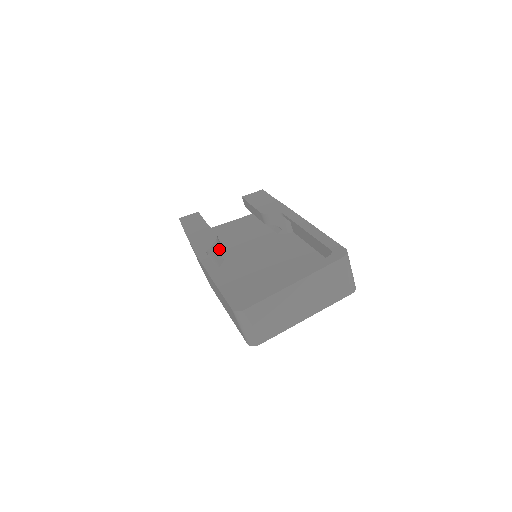
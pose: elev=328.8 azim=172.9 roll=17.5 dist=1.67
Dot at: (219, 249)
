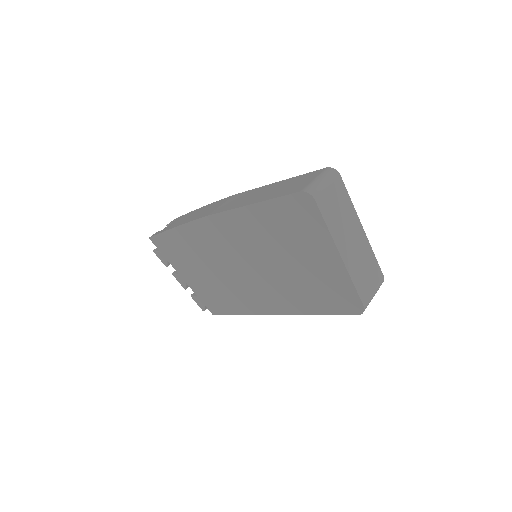
Dot at: occluded
